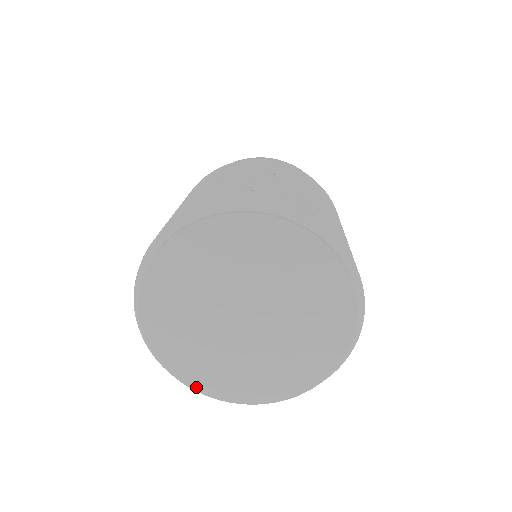
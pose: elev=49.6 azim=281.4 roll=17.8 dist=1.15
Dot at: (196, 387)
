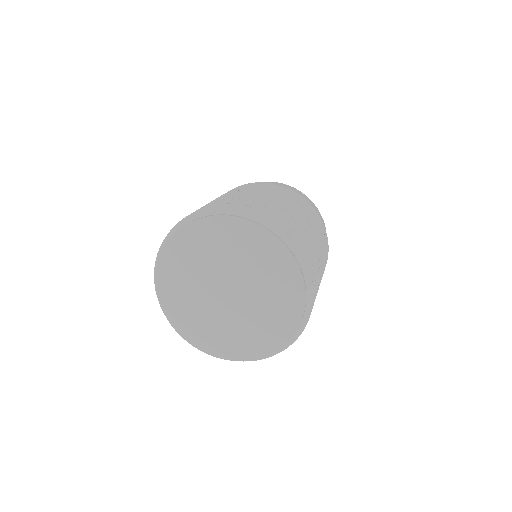
Dot at: (167, 313)
